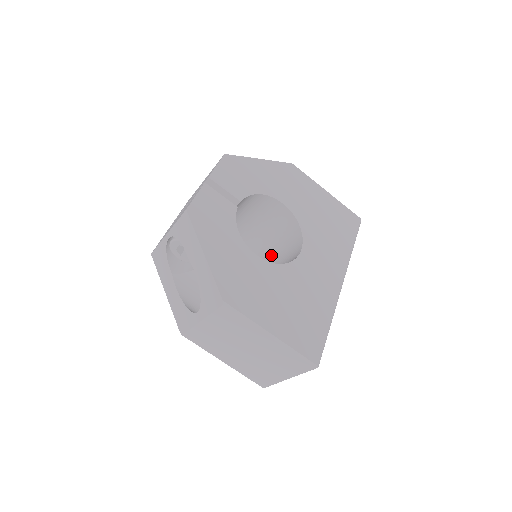
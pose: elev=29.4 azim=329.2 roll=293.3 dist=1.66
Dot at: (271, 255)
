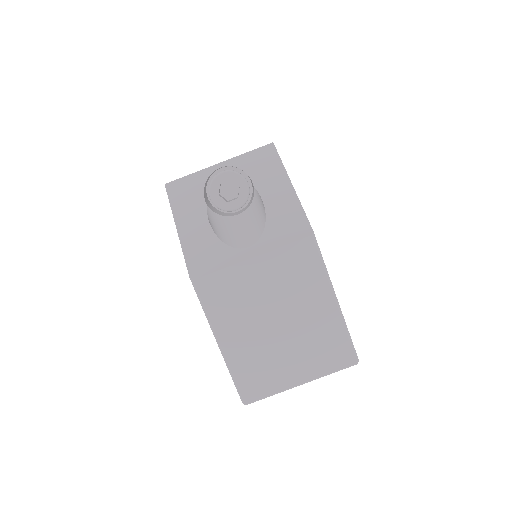
Dot at: occluded
